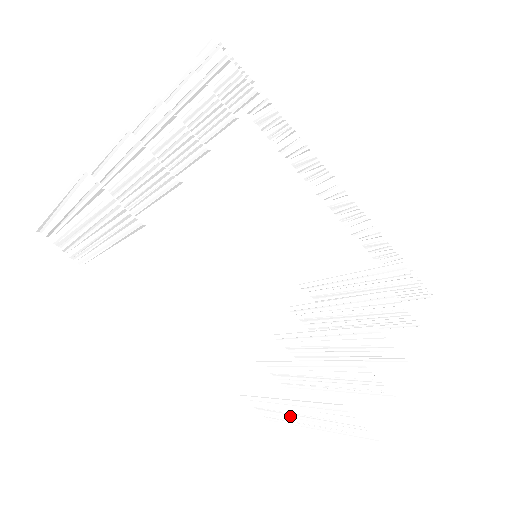
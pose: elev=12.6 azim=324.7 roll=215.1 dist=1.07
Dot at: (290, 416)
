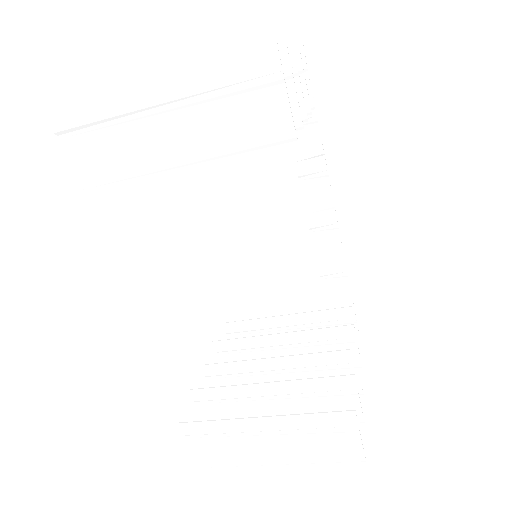
Dot at: (246, 447)
